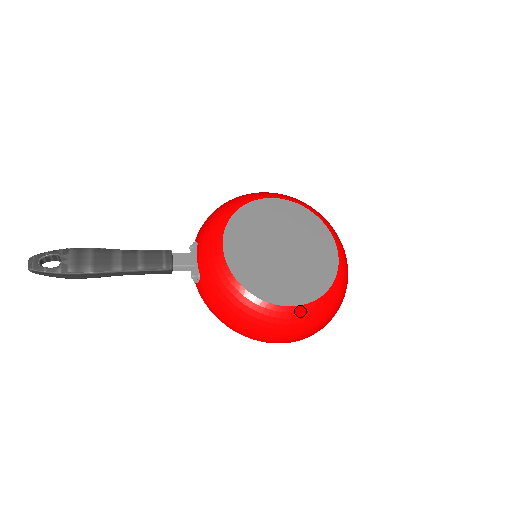
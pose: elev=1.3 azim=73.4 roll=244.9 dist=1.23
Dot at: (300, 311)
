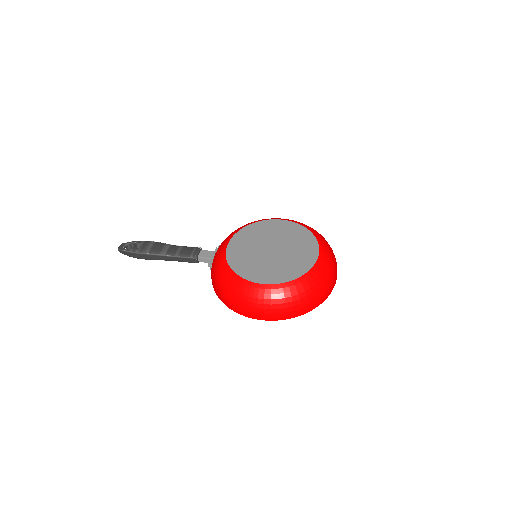
Dot at: (266, 289)
